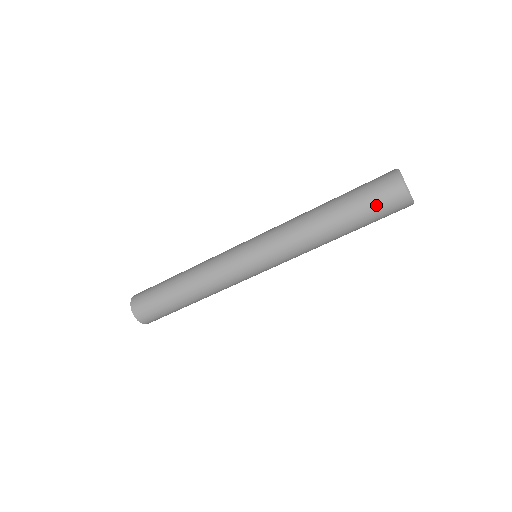
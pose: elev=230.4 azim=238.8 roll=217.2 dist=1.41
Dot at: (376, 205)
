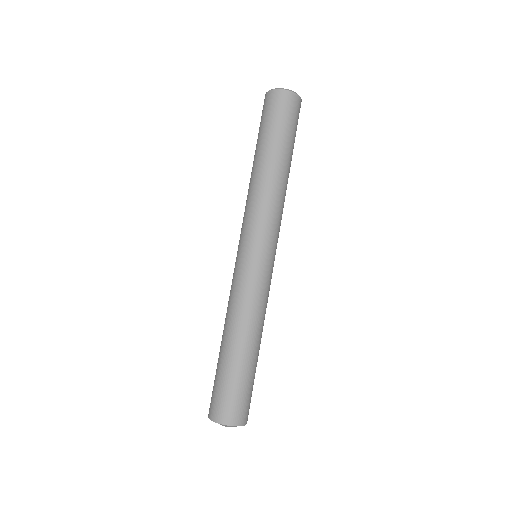
Dot at: (276, 118)
